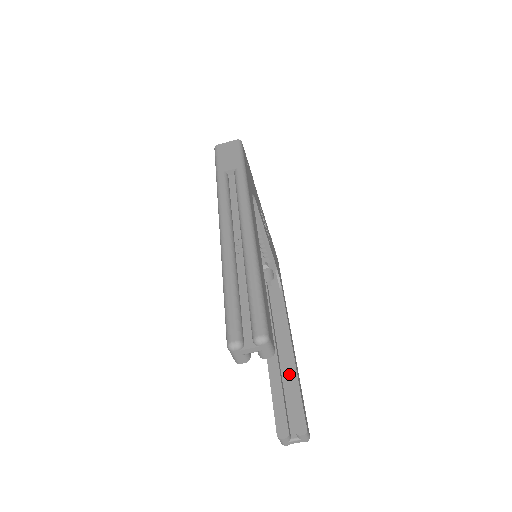
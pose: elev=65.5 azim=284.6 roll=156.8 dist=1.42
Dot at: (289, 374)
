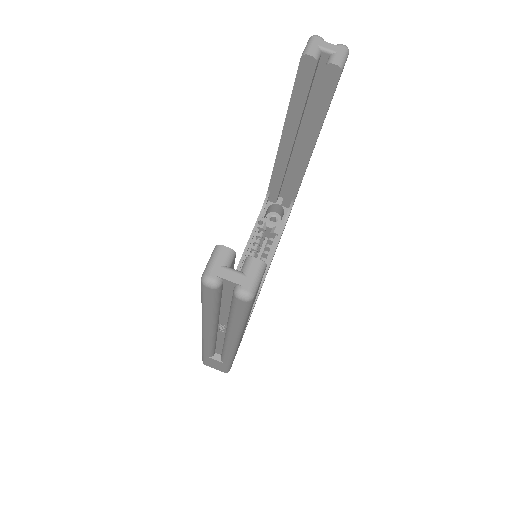
Dot at: occluded
